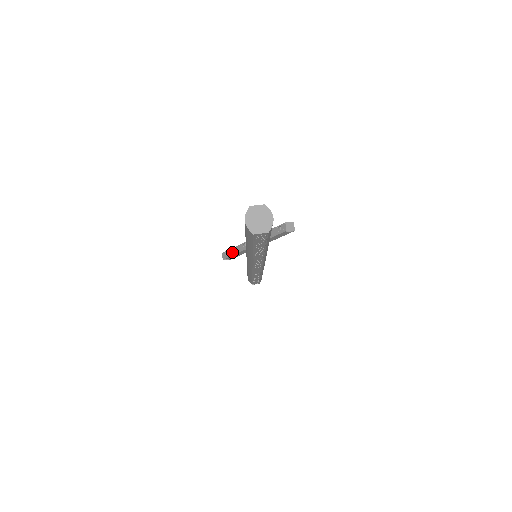
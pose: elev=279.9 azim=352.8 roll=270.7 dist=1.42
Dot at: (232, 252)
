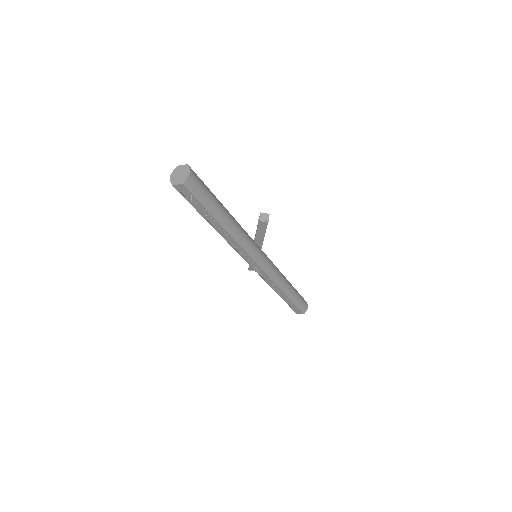
Dot at: occluded
